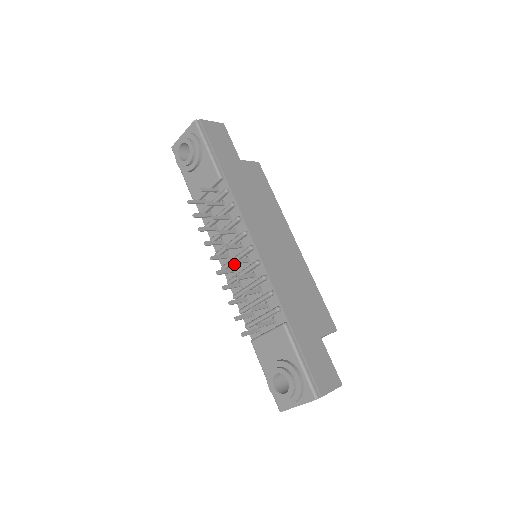
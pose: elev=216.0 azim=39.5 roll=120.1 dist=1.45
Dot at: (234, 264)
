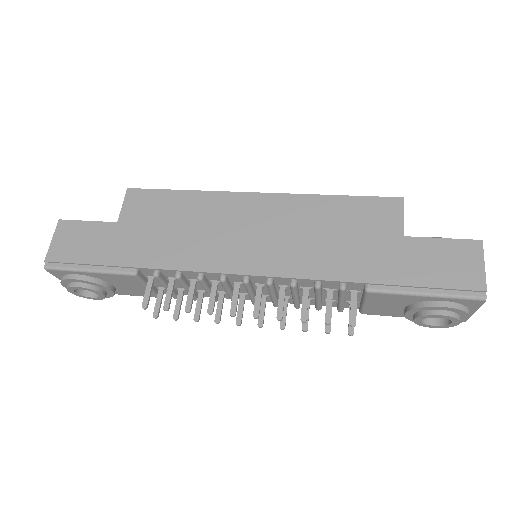
Dot at: occluded
